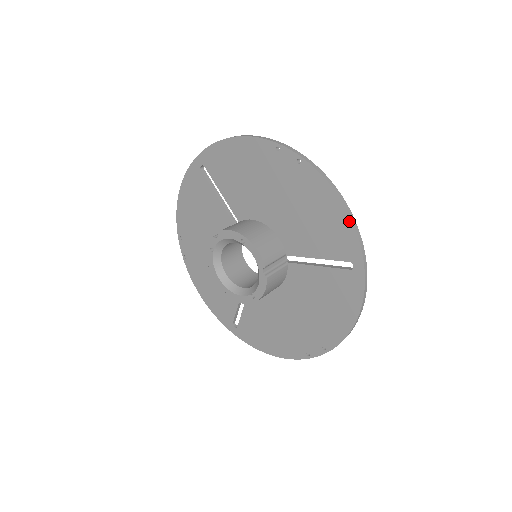
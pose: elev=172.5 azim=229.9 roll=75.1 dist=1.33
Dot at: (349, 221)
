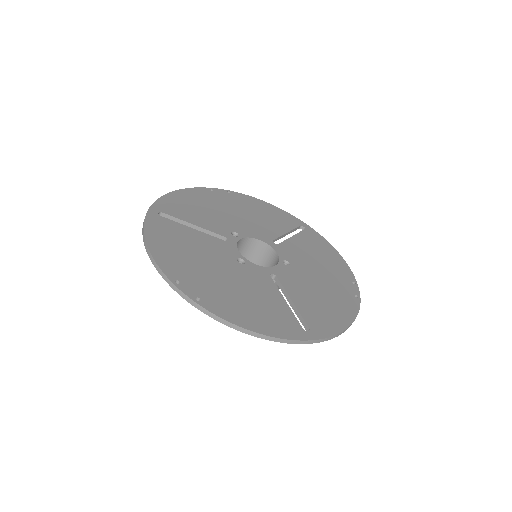
Dot at: (268, 338)
